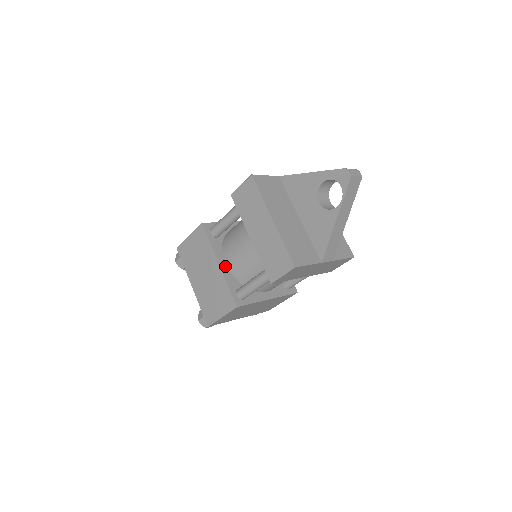
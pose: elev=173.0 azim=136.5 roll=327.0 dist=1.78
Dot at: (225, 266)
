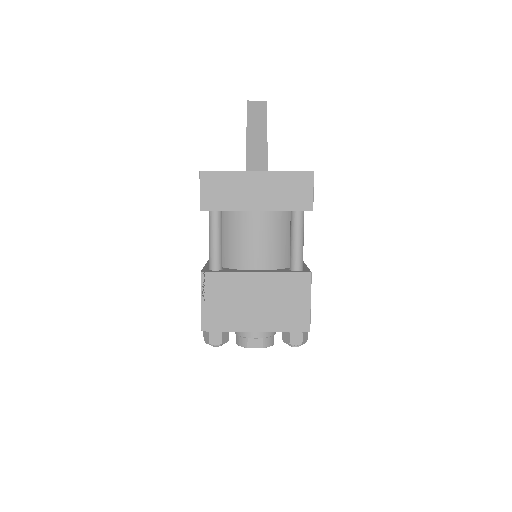
Dot at: occluded
